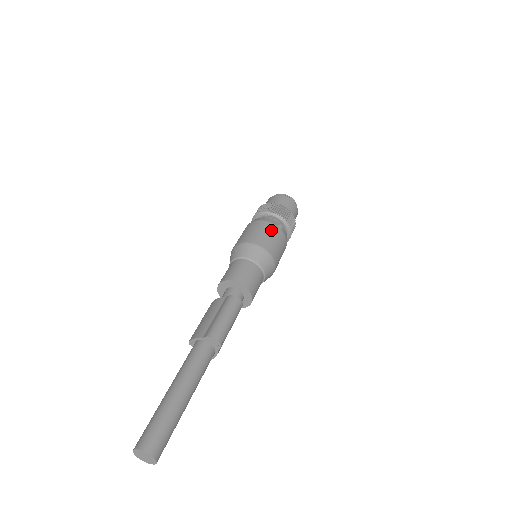
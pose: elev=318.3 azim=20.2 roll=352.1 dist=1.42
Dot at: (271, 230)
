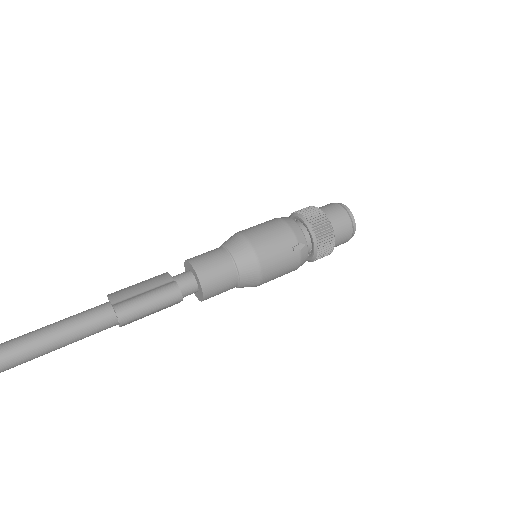
Dot at: (286, 243)
